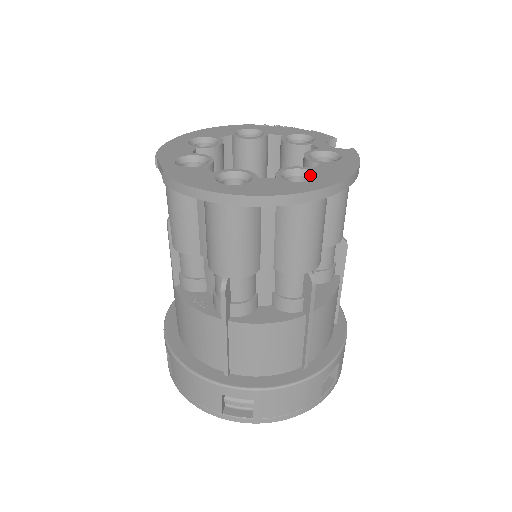
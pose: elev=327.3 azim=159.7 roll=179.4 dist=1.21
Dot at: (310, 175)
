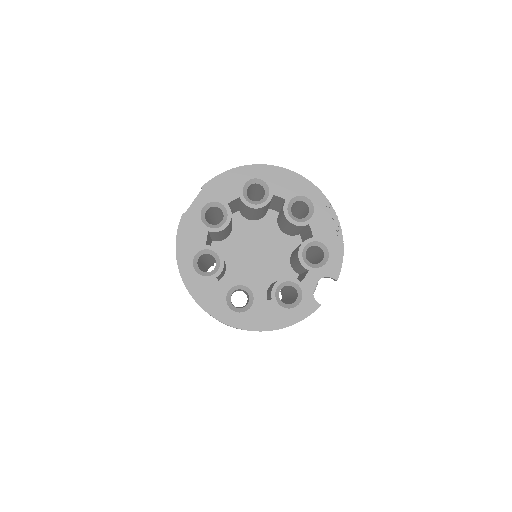
Dot at: (250, 303)
